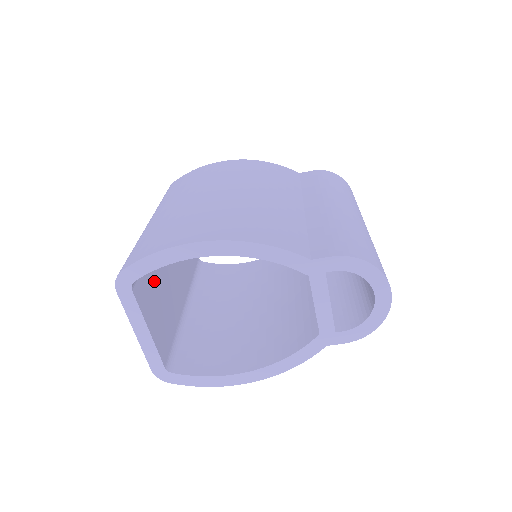
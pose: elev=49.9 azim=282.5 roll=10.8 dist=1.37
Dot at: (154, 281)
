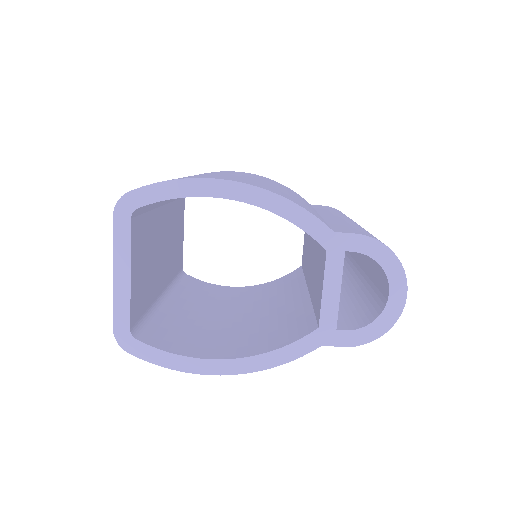
Dot at: (148, 237)
